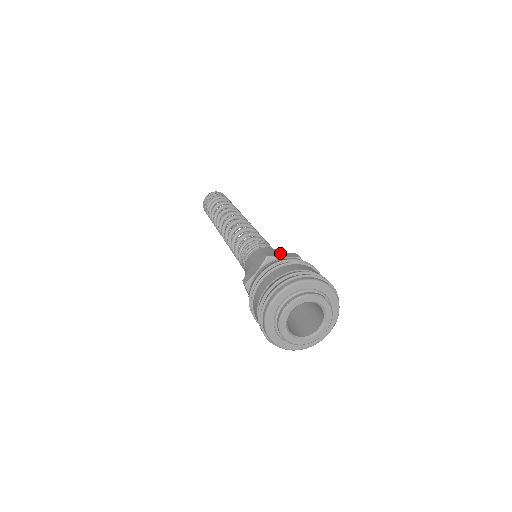
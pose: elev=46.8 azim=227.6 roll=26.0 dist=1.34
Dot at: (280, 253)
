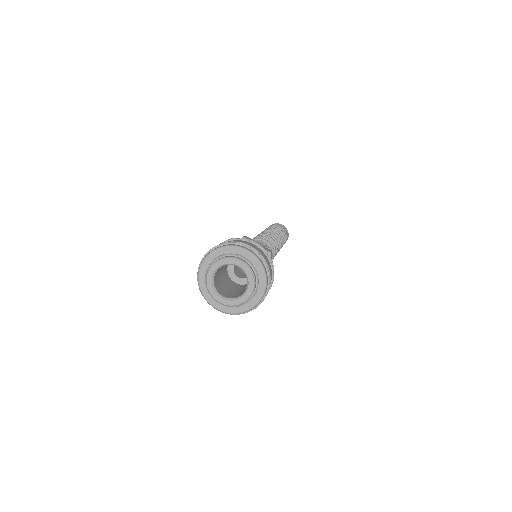
Dot at: occluded
